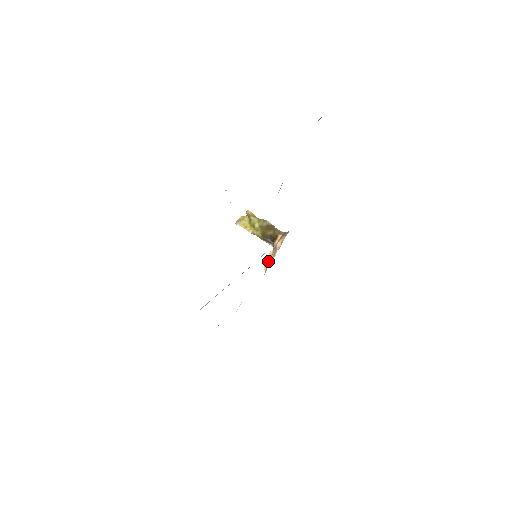
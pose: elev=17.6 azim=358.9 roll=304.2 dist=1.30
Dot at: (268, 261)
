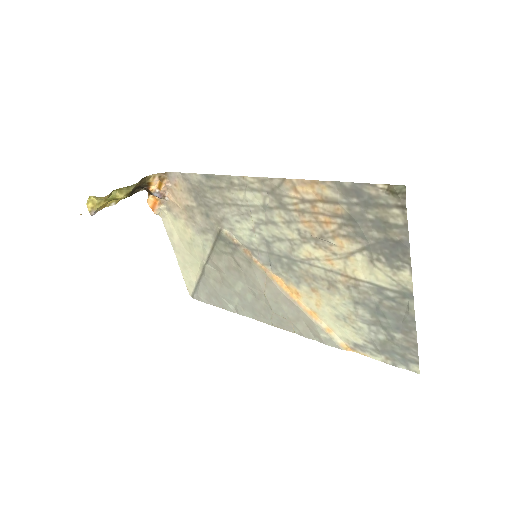
Dot at: (158, 208)
